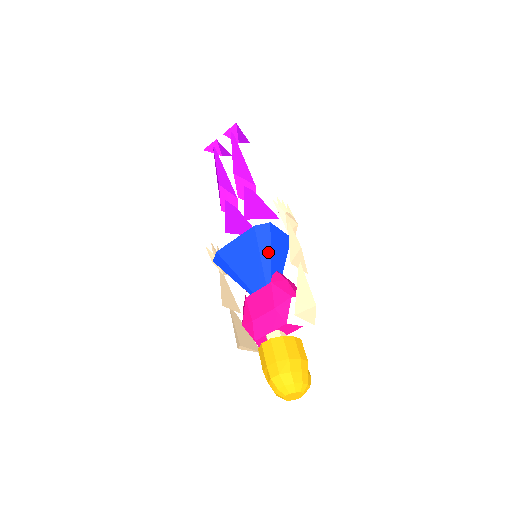
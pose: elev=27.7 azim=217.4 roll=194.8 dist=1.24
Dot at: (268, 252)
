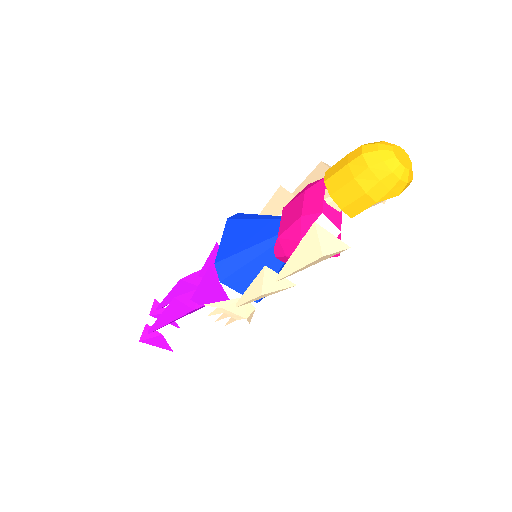
Dot at: (258, 216)
